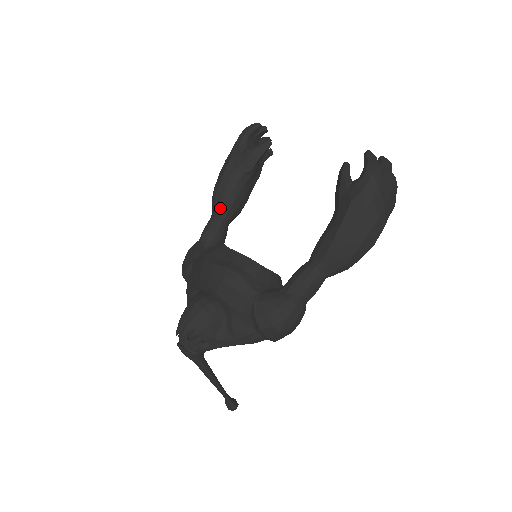
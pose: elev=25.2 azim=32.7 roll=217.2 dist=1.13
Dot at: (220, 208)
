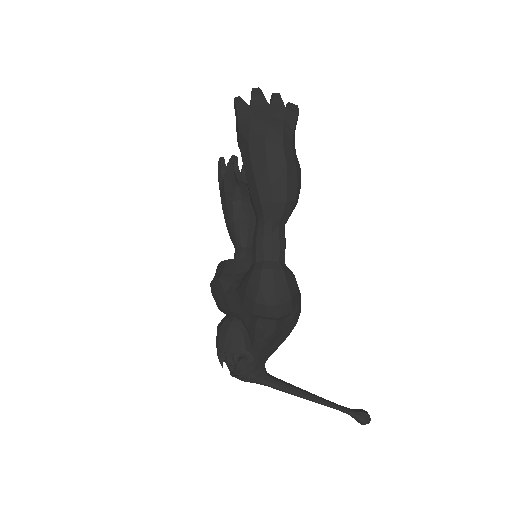
Dot at: (234, 242)
